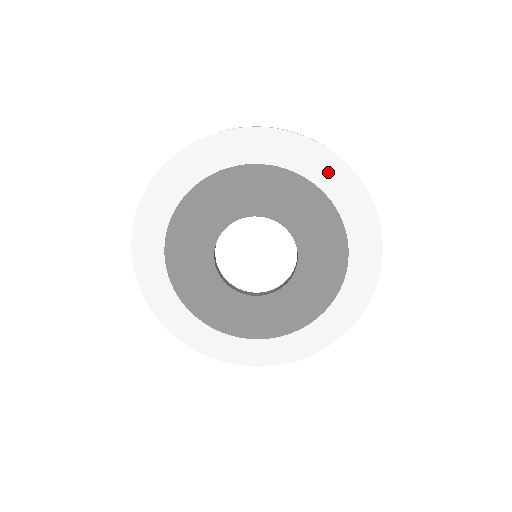
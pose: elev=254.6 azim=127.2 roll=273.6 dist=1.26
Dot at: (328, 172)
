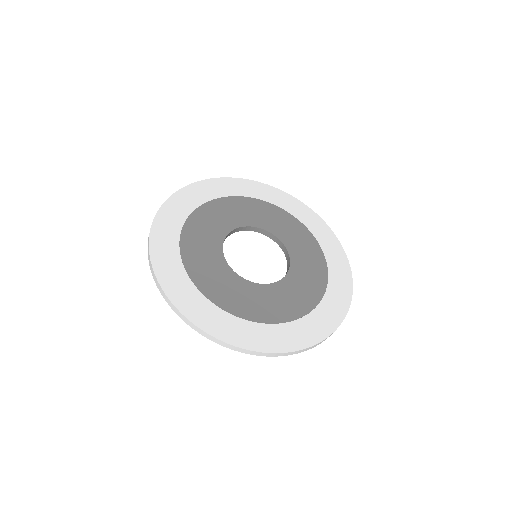
Dot at: (278, 198)
